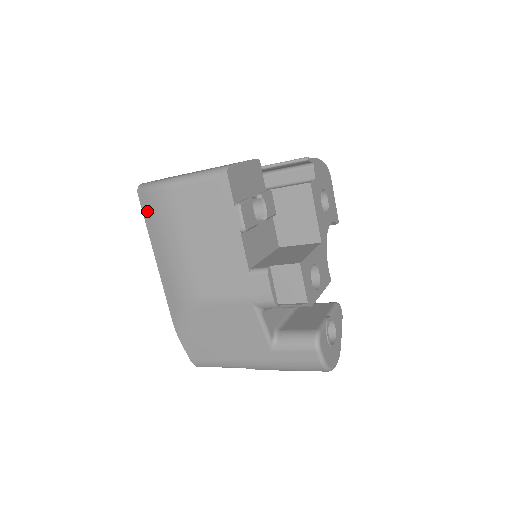
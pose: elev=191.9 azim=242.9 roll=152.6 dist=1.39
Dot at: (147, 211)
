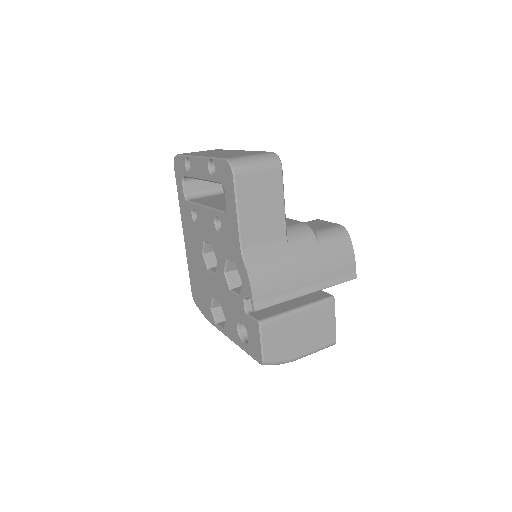
Dot at: occluded
